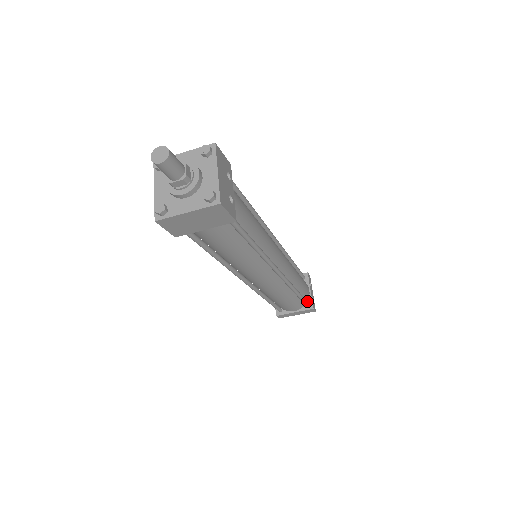
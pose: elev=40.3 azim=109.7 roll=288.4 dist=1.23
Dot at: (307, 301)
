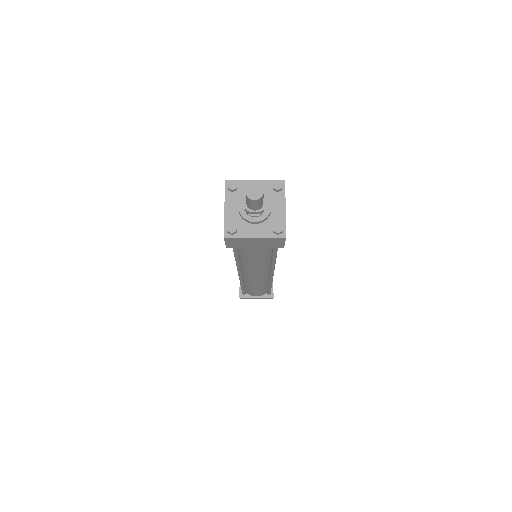
Dot at: occluded
